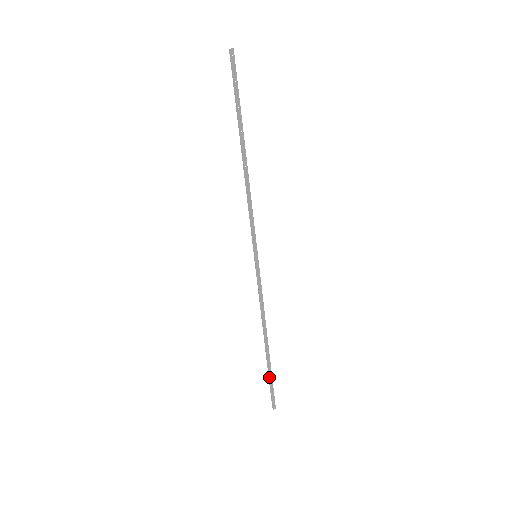
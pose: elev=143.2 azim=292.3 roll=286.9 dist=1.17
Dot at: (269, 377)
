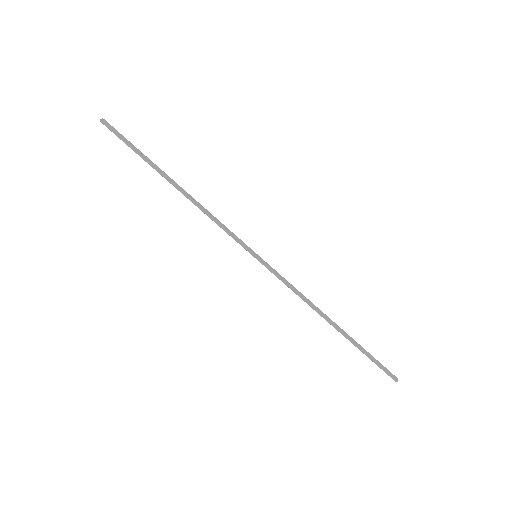
Dot at: (365, 353)
